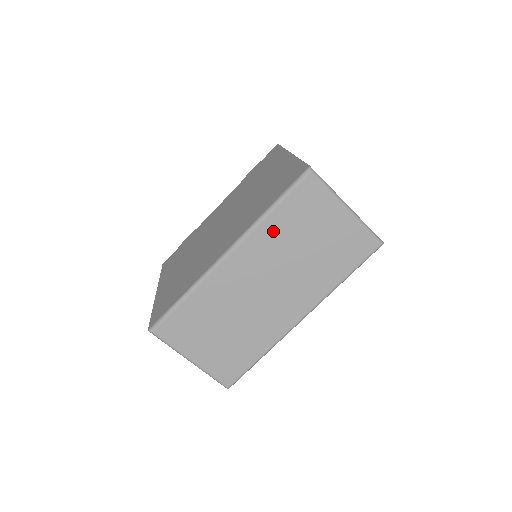
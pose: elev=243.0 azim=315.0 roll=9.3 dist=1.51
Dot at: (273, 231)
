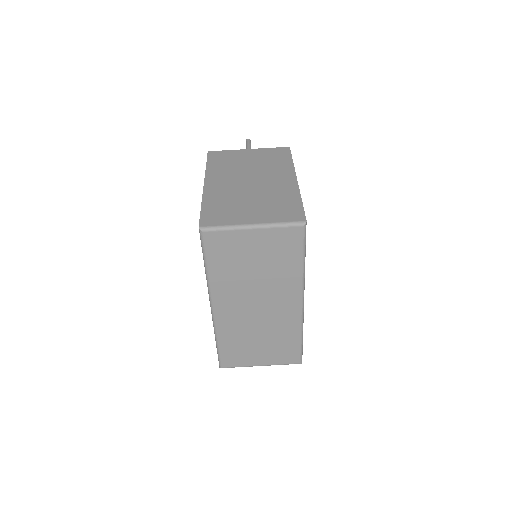
Dot at: (222, 278)
